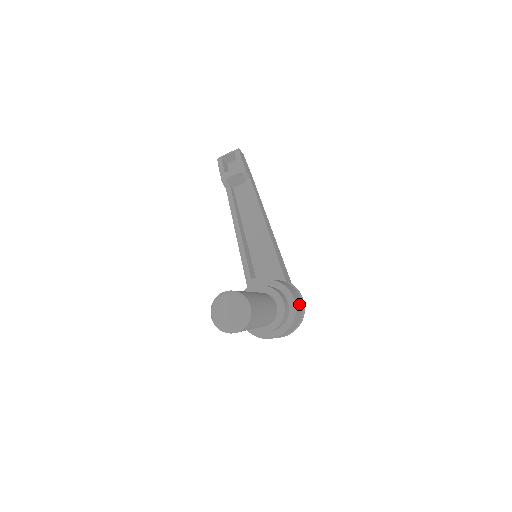
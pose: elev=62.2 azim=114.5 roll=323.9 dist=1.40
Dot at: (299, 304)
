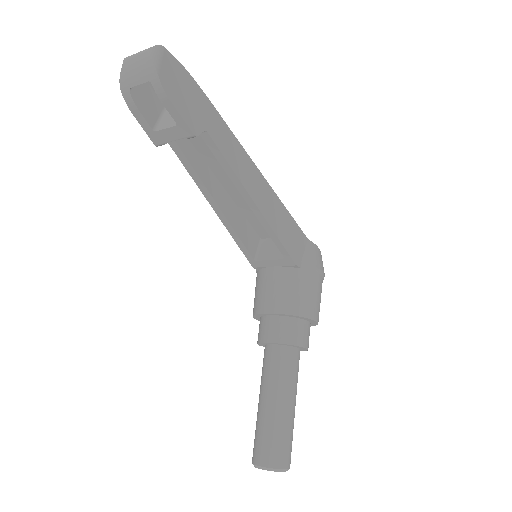
Dot at: (320, 299)
